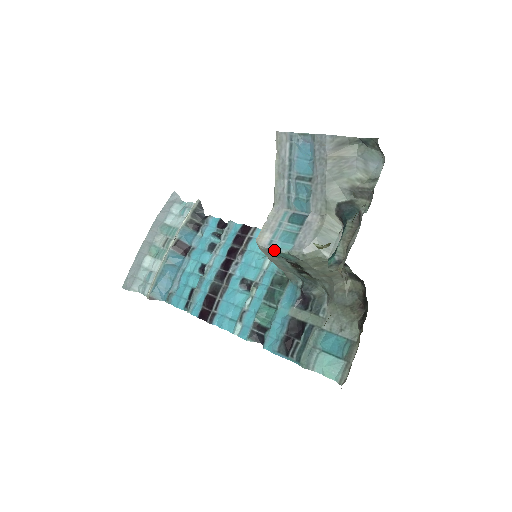
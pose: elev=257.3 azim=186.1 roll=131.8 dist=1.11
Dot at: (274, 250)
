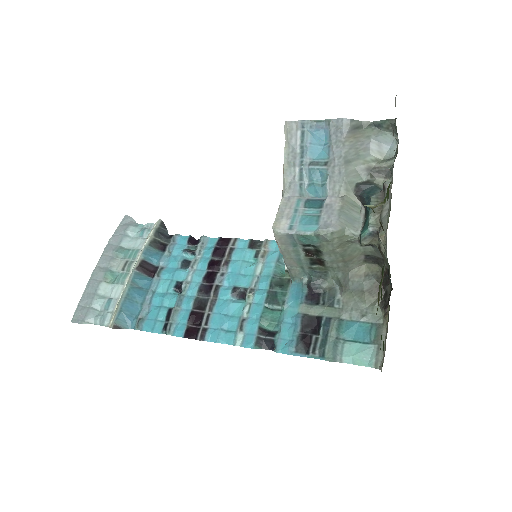
Dot at: (296, 234)
